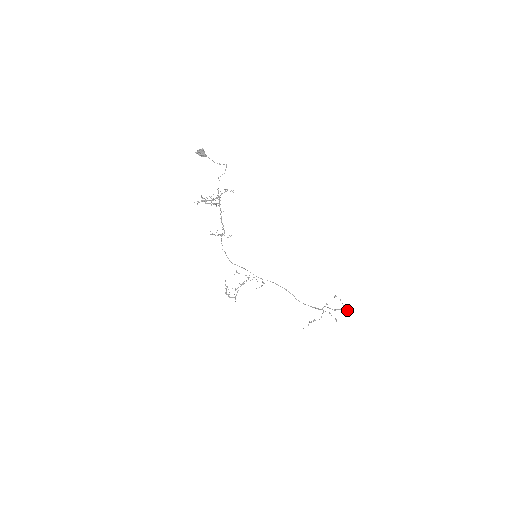
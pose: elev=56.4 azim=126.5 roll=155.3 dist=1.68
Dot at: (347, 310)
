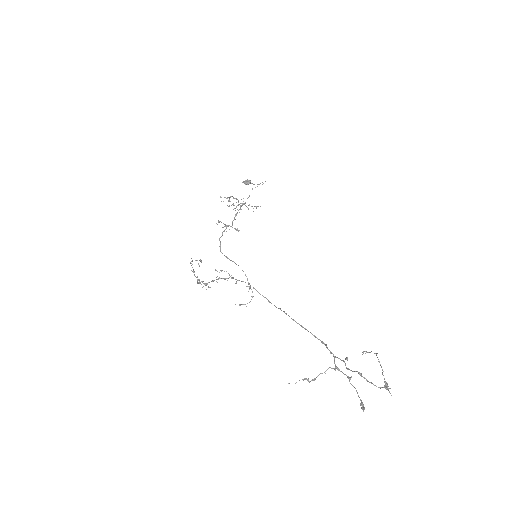
Dot at: occluded
